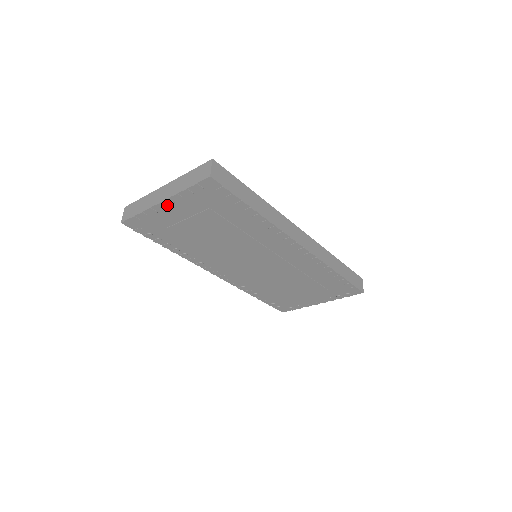
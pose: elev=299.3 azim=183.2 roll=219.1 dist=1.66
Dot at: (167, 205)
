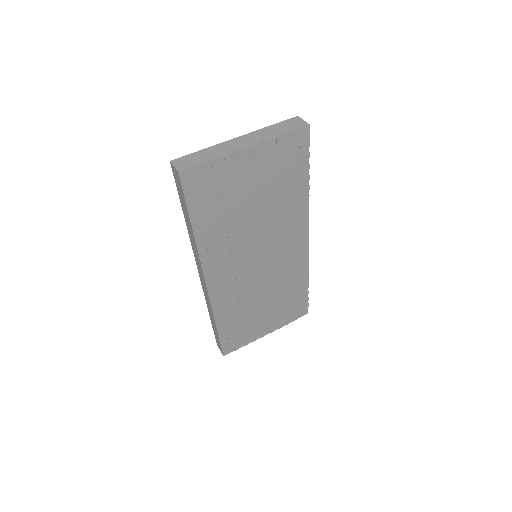
Dot at: (247, 154)
